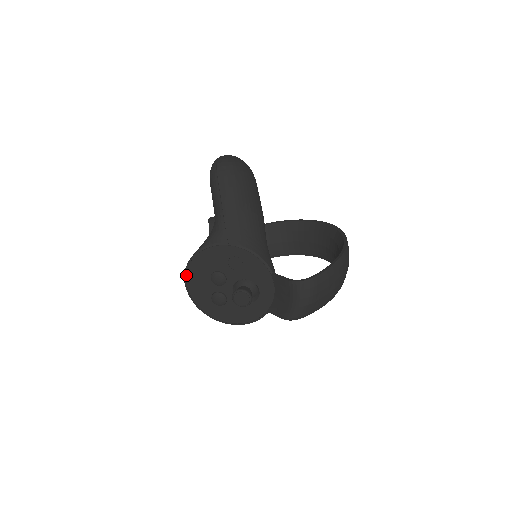
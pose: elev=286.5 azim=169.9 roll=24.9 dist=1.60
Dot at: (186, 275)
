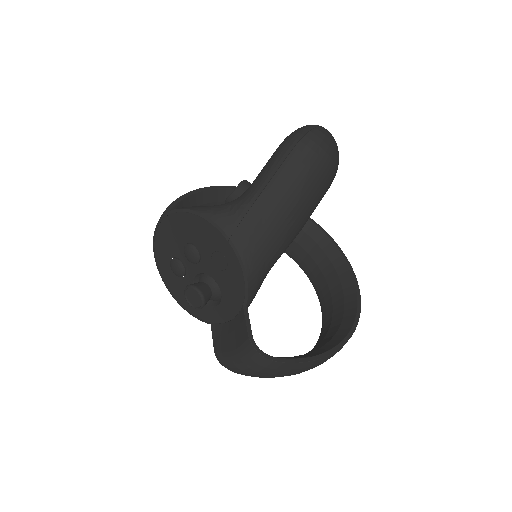
Dot at: (166, 216)
